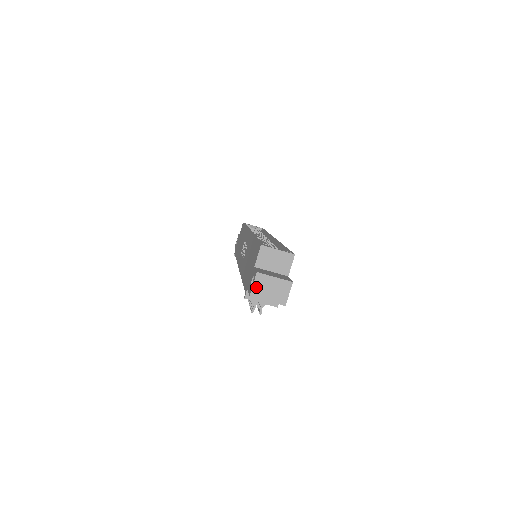
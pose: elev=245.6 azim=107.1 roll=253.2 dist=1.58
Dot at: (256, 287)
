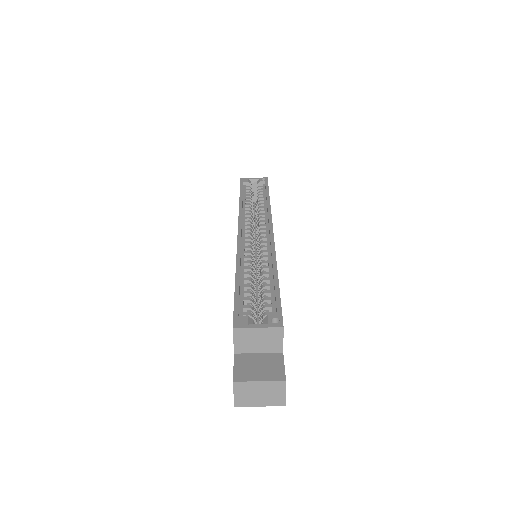
Dot at: (239, 396)
